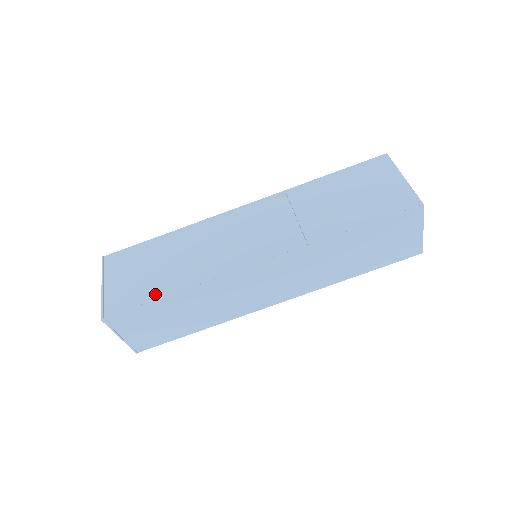
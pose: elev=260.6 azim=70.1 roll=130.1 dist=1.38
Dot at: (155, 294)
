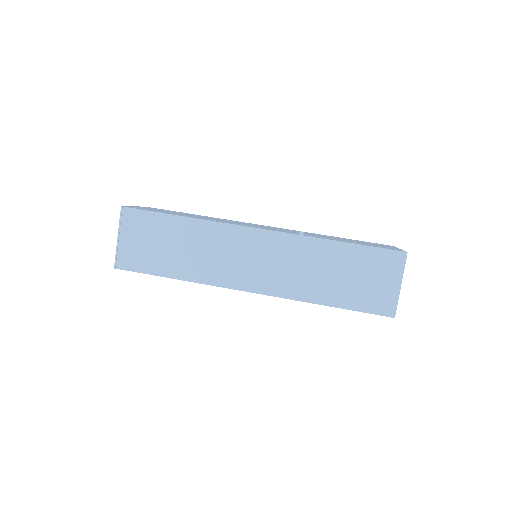
Dot at: occluded
